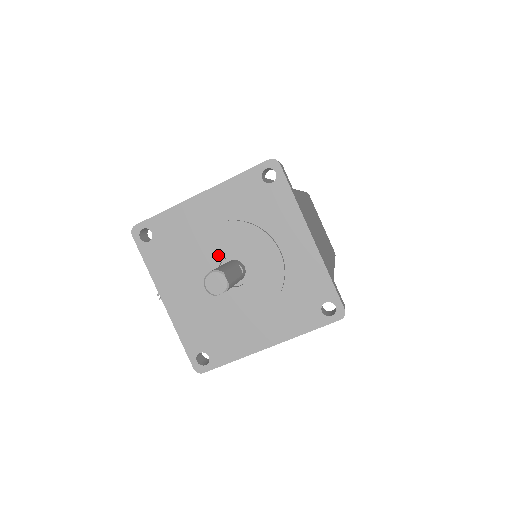
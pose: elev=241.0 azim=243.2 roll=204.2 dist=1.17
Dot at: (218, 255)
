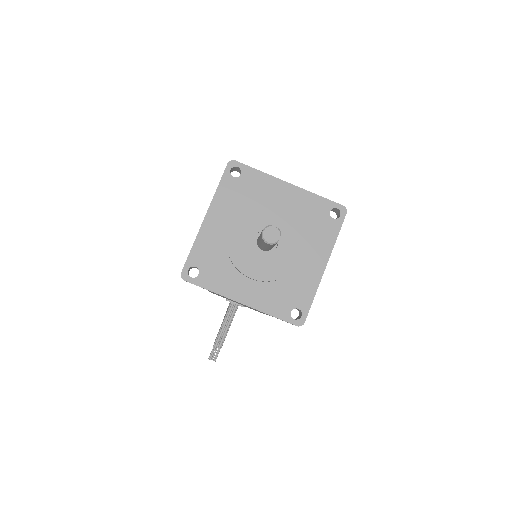
Dot at: (248, 241)
